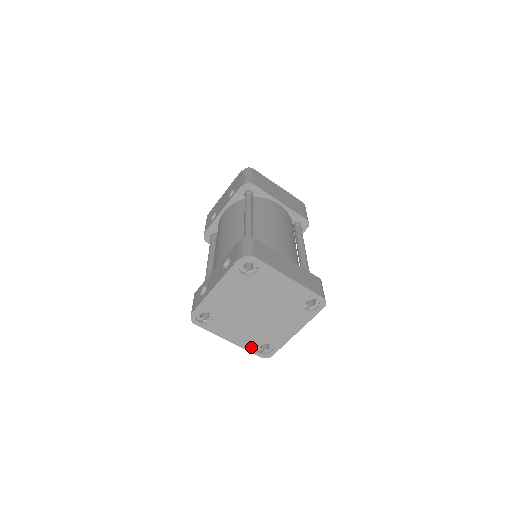
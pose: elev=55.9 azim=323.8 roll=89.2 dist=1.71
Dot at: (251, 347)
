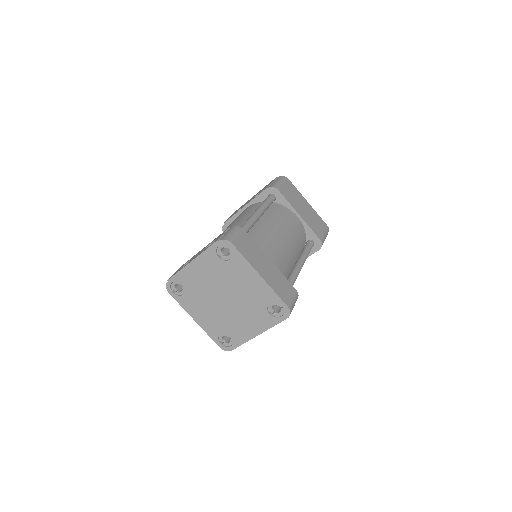
Dot at: (214, 334)
